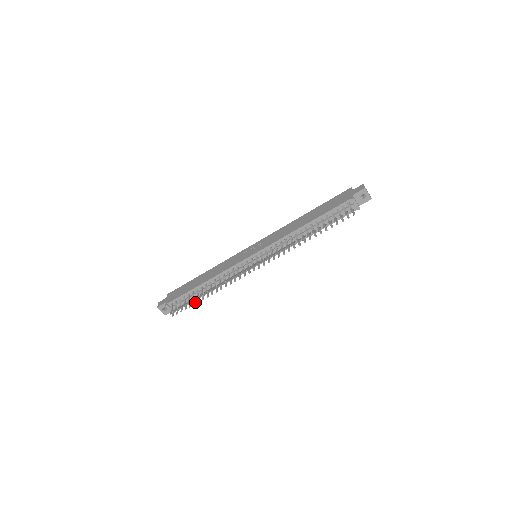
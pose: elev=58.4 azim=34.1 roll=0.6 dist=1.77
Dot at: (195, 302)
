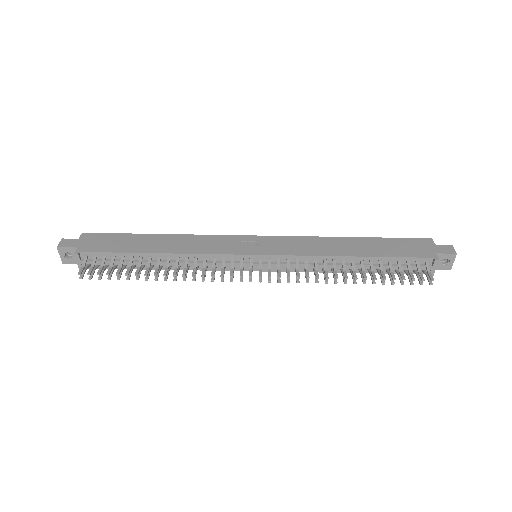
Dot at: (130, 276)
